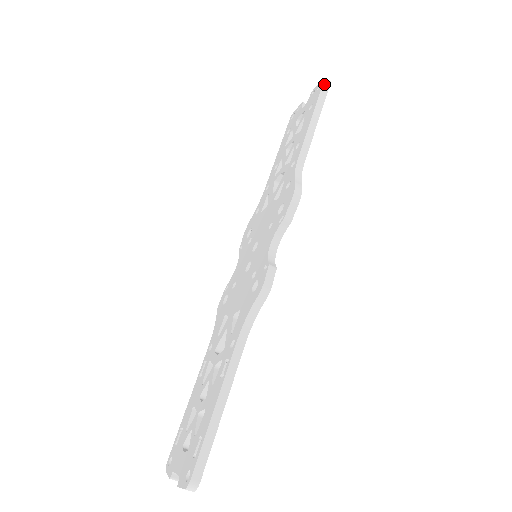
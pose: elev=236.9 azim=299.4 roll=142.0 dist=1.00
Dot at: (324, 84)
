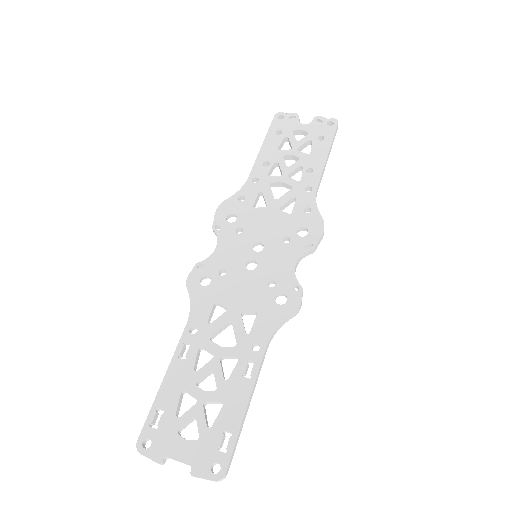
Dot at: (337, 127)
